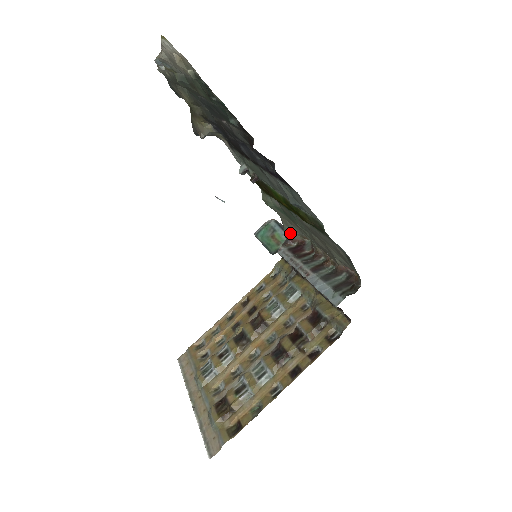
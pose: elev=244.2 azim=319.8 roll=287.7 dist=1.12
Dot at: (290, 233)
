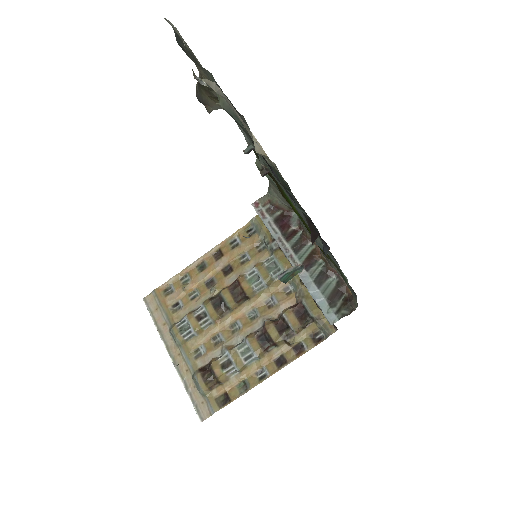
Dot at: (277, 201)
